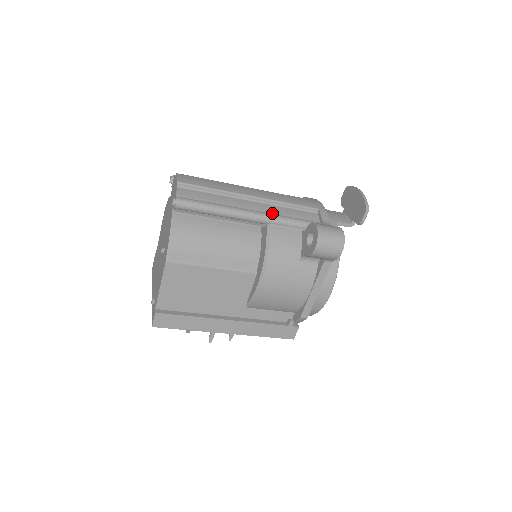
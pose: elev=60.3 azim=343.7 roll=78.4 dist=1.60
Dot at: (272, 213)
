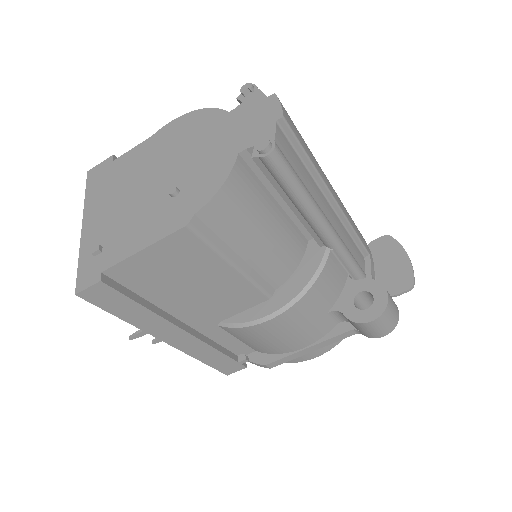
Dot at: (341, 236)
